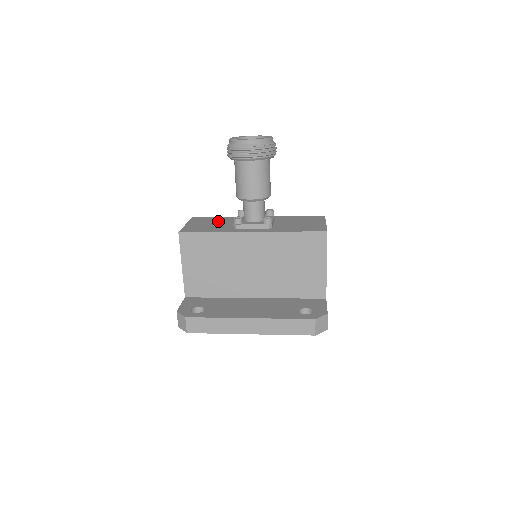
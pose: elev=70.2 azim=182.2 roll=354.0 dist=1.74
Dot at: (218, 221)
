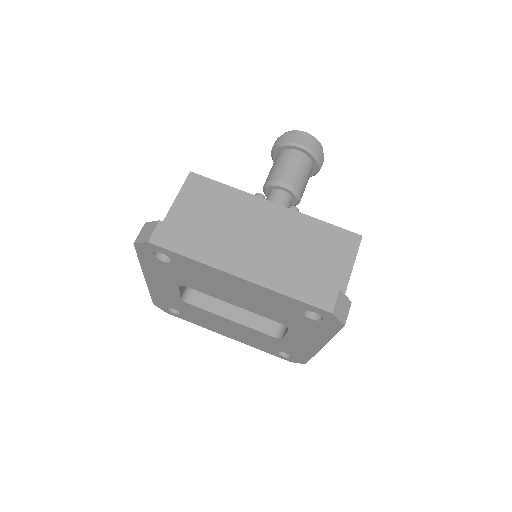
Dot at: occluded
